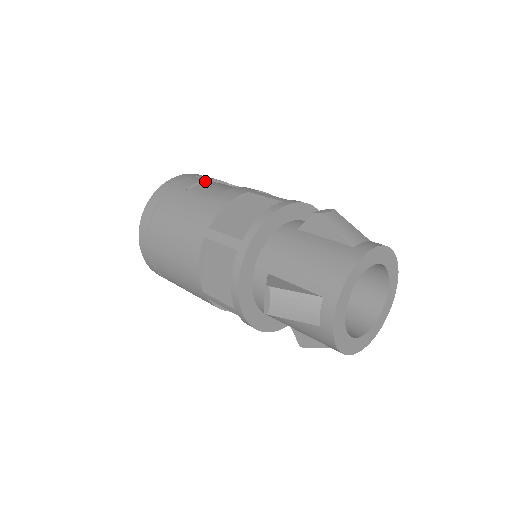
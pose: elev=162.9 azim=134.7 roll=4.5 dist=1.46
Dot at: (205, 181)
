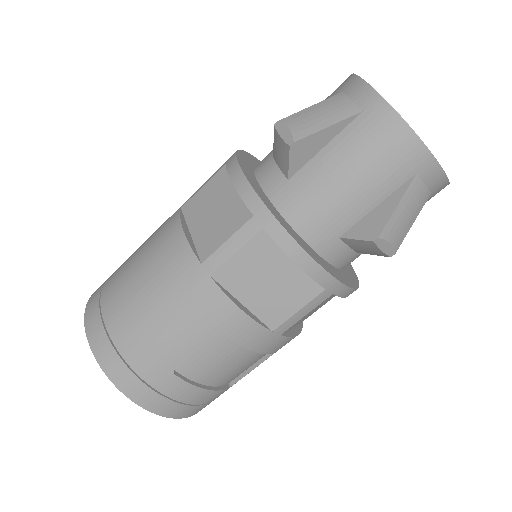
Dot at: occluded
